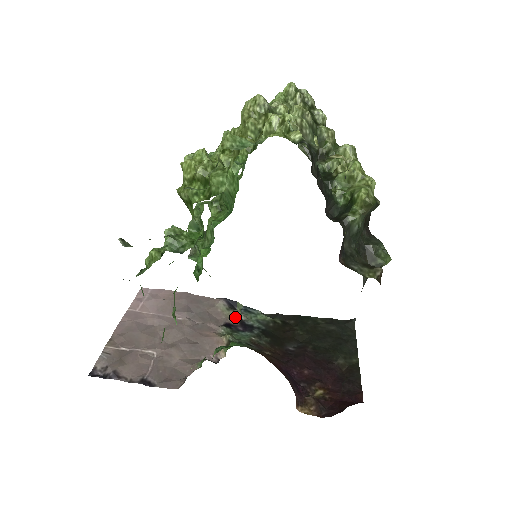
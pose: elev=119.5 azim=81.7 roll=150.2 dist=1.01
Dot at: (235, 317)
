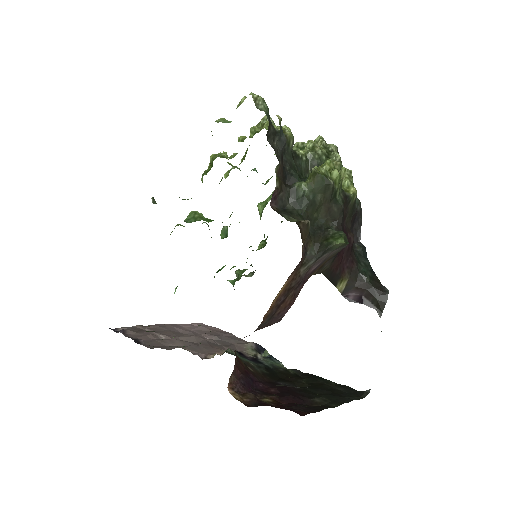
Dot at: (253, 354)
